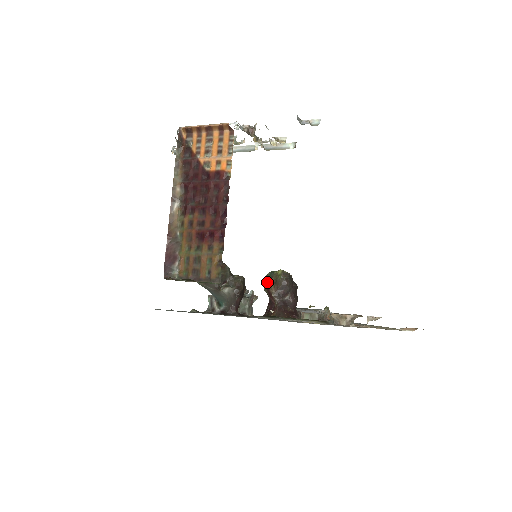
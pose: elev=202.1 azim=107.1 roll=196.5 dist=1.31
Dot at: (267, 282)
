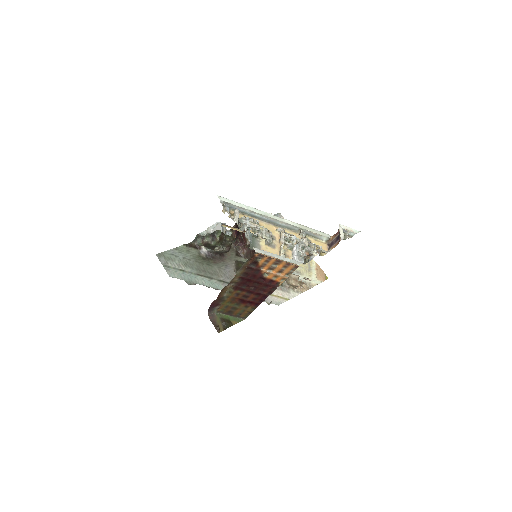
Dot at: occluded
